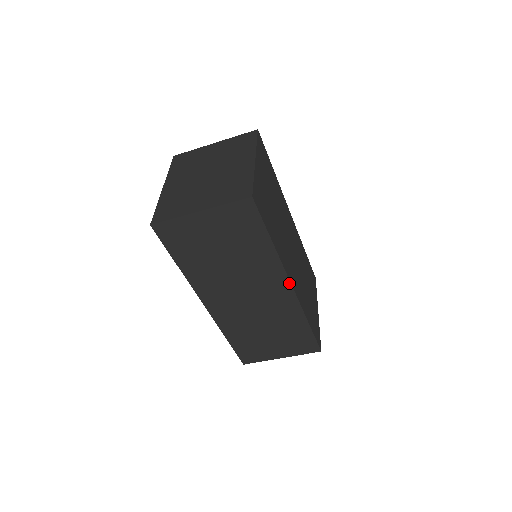
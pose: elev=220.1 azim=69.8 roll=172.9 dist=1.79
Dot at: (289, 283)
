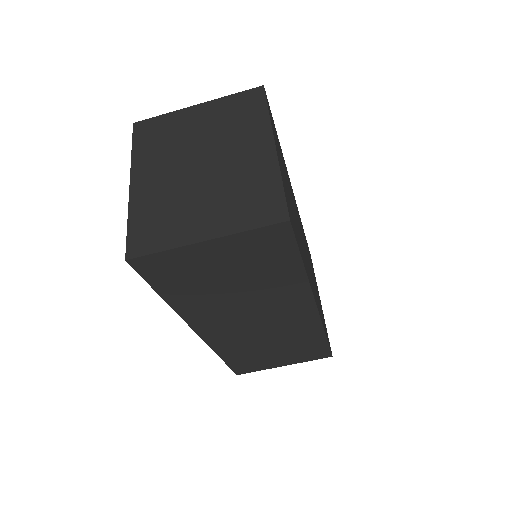
Dot at: (314, 305)
